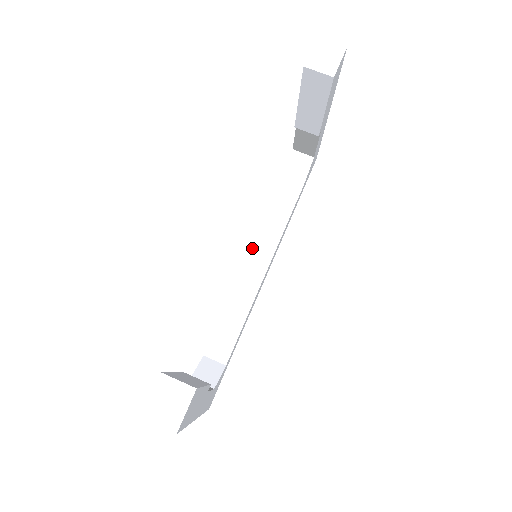
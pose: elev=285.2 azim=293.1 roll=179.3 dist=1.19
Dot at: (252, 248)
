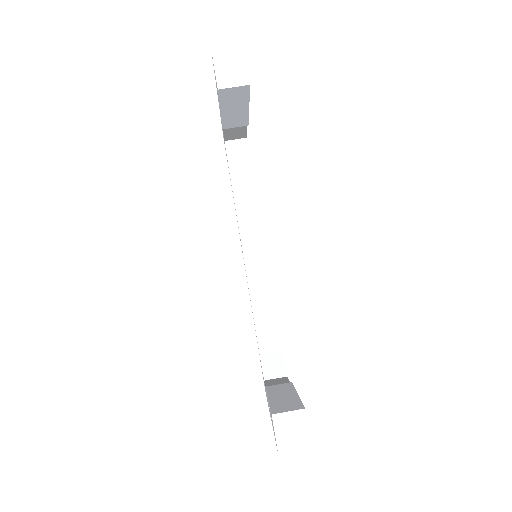
Dot at: (242, 246)
